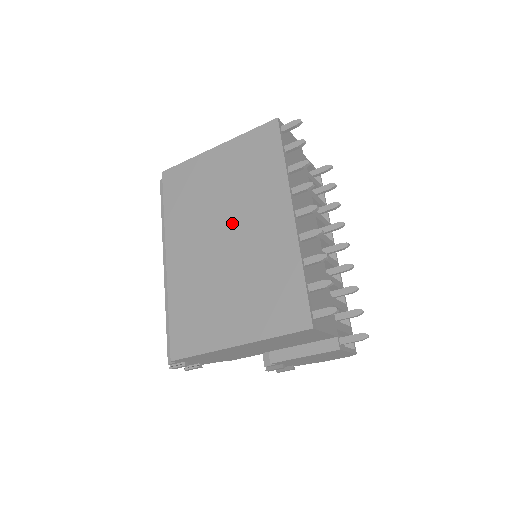
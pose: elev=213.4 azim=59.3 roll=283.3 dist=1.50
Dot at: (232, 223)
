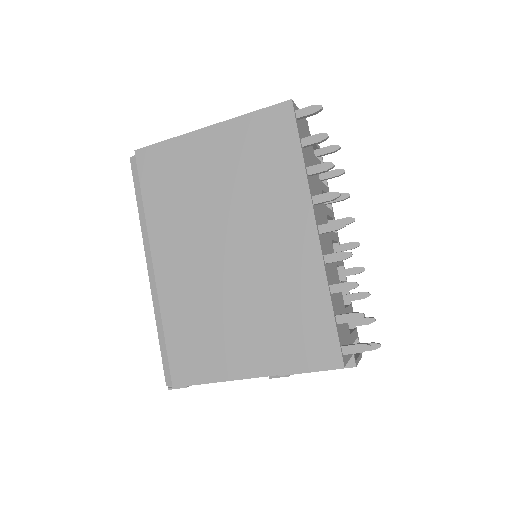
Dot at: (238, 232)
